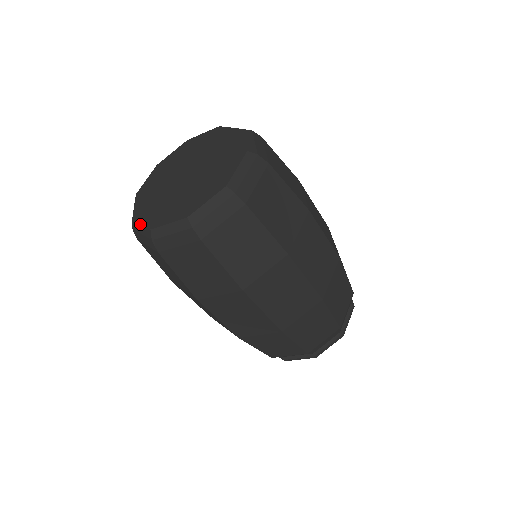
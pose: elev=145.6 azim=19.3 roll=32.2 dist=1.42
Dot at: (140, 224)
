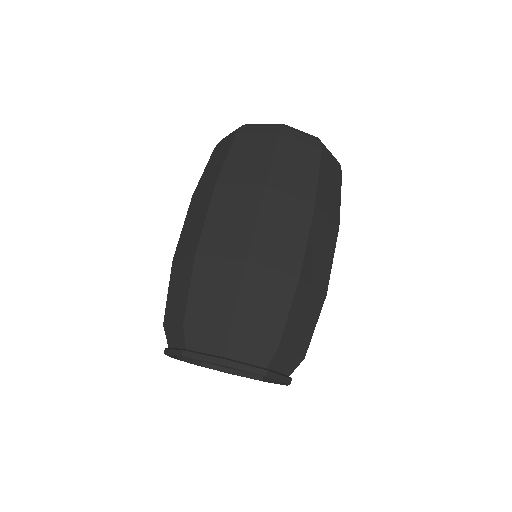
Dot at: occluded
